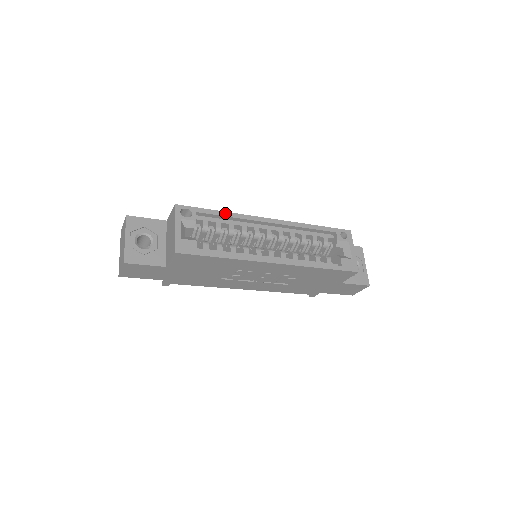
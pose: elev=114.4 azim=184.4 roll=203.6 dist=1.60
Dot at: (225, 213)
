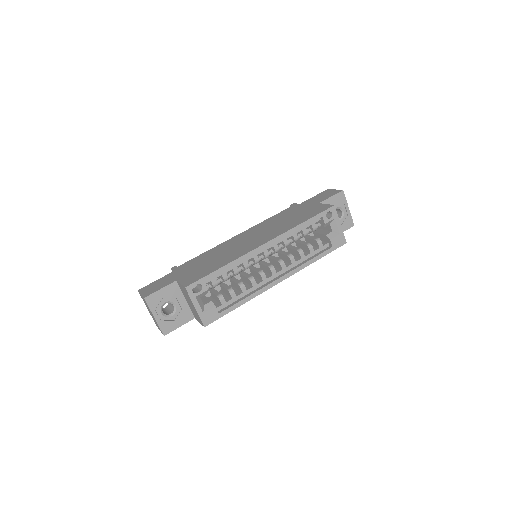
Dot at: (227, 266)
